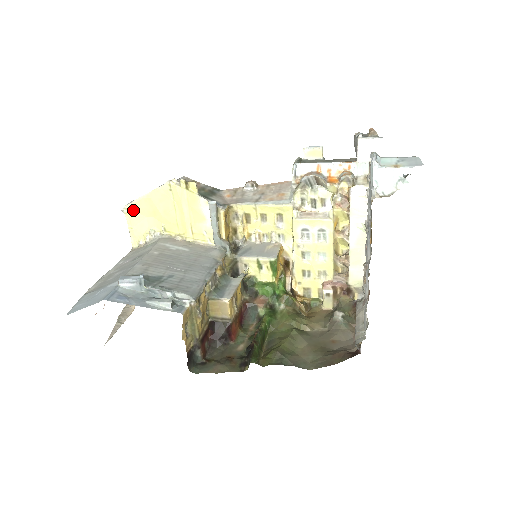
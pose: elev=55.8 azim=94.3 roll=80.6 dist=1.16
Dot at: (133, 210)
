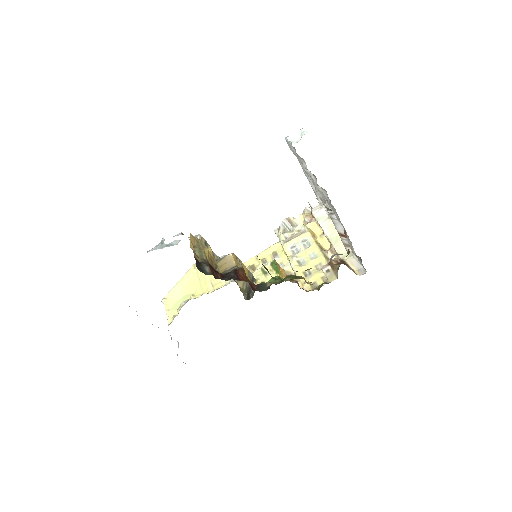
Dot at: (170, 298)
